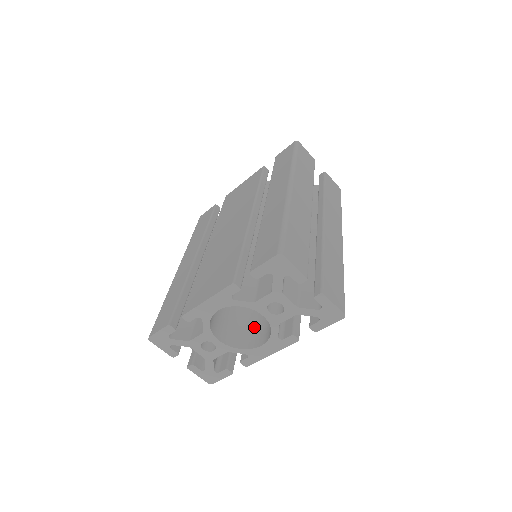
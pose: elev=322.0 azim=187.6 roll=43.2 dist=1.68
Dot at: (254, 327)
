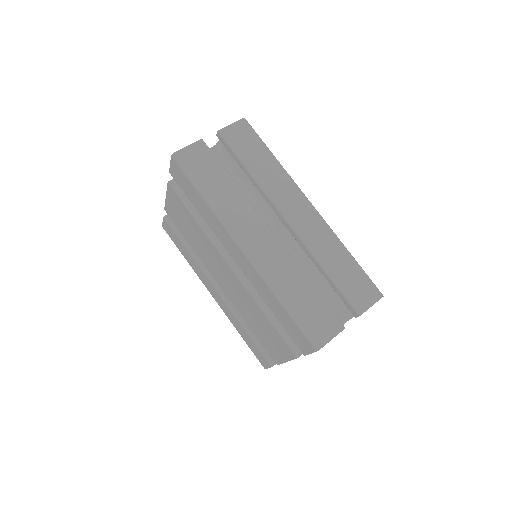
Dot at: occluded
